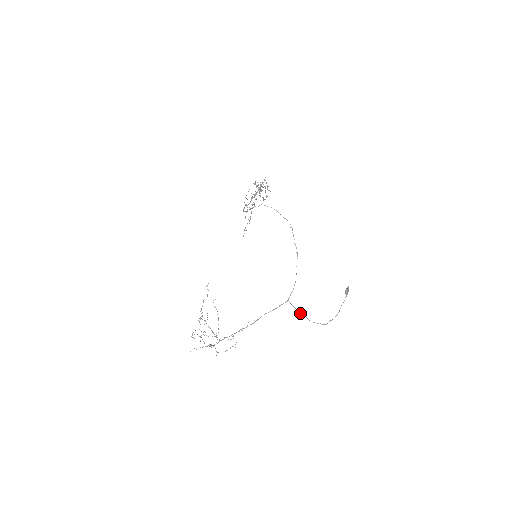
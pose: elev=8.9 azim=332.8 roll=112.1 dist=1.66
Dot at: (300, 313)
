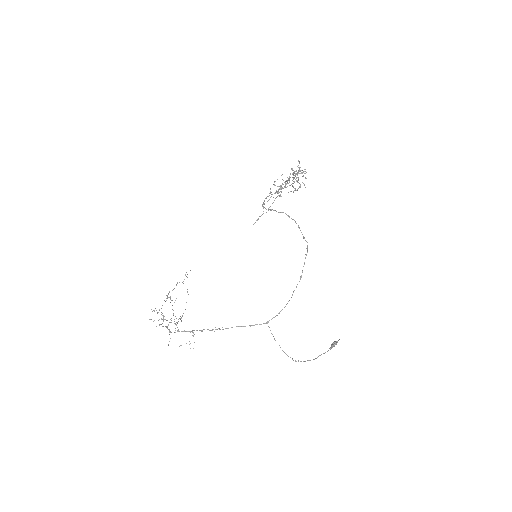
Dot at: occluded
